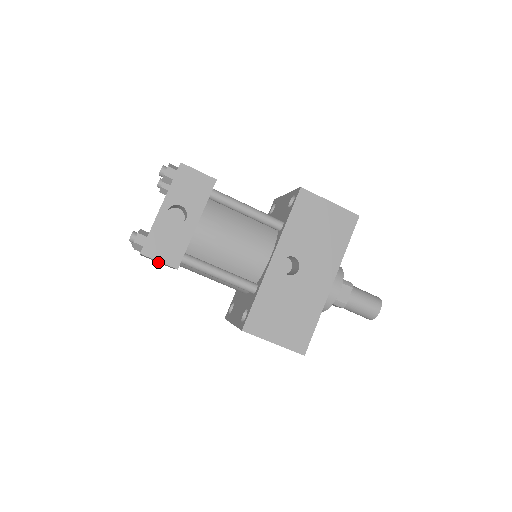
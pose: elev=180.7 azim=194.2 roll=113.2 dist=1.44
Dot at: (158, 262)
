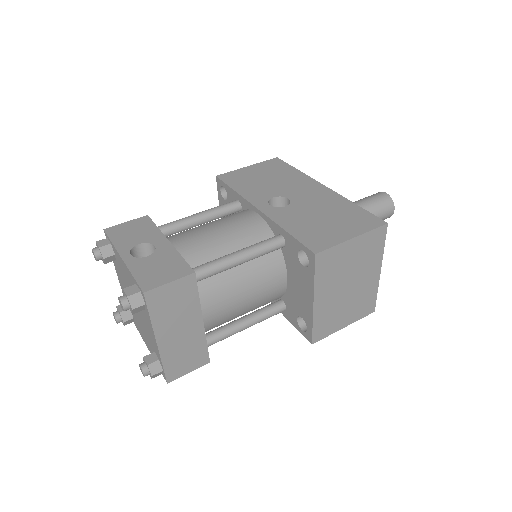
Dot at: (188, 357)
